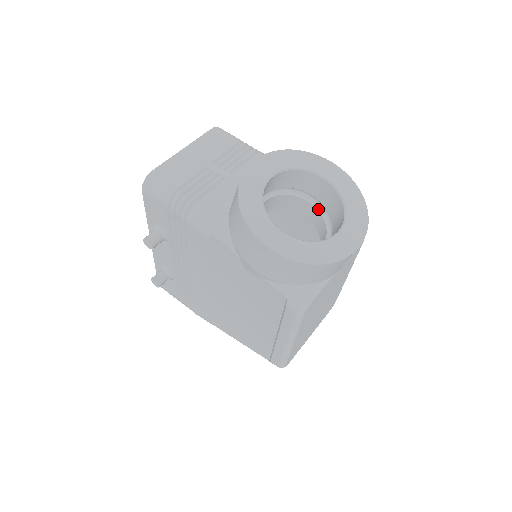
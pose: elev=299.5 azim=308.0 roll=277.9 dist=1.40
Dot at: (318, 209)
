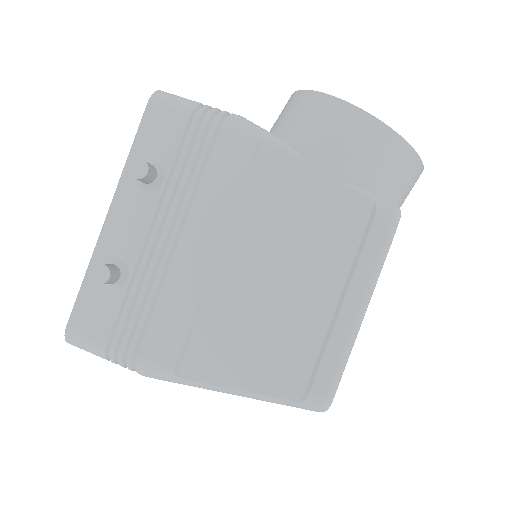
Dot at: occluded
